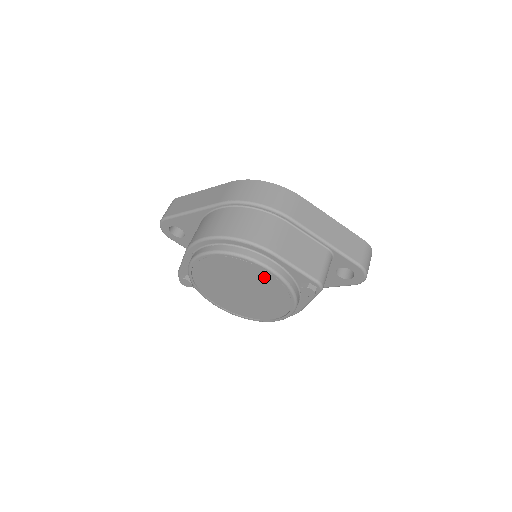
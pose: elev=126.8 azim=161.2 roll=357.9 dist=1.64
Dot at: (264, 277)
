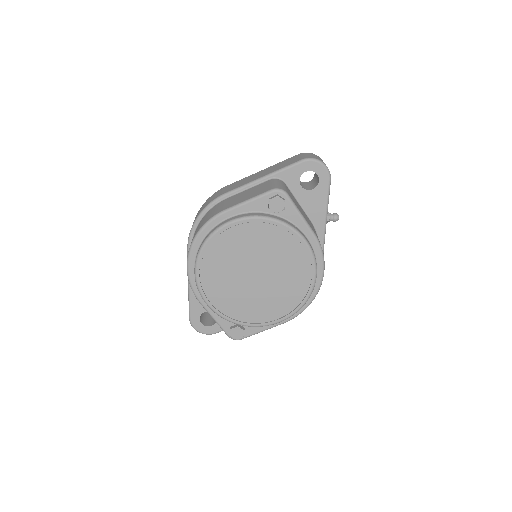
Dot at: (240, 235)
